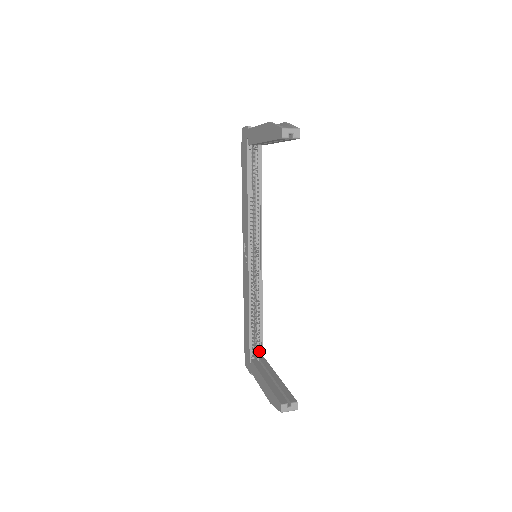
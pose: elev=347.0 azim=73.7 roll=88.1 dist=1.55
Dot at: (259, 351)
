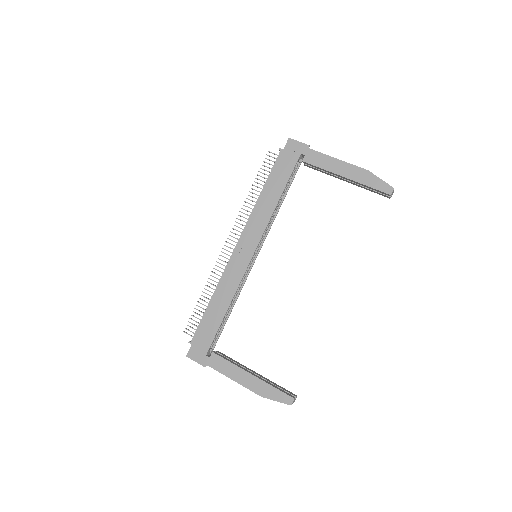
Dot at: (212, 344)
